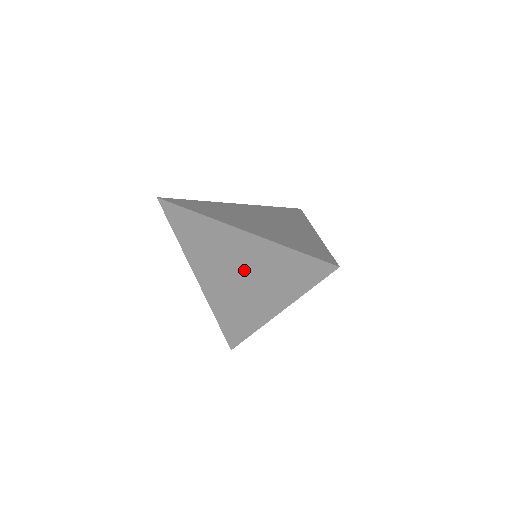
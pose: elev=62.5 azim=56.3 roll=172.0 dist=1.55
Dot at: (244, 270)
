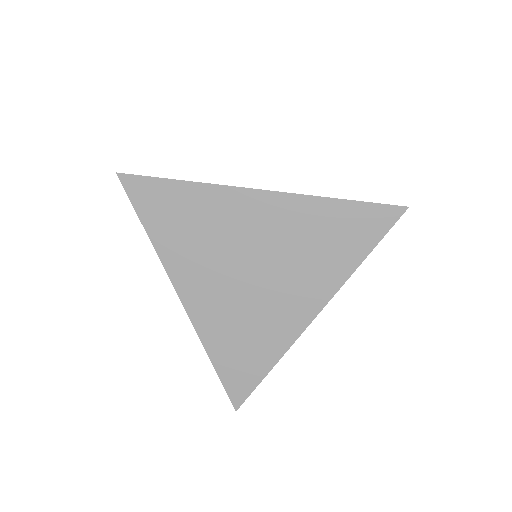
Dot at: (263, 257)
